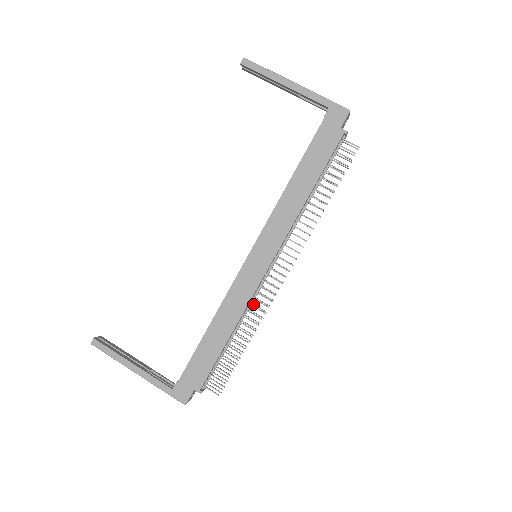
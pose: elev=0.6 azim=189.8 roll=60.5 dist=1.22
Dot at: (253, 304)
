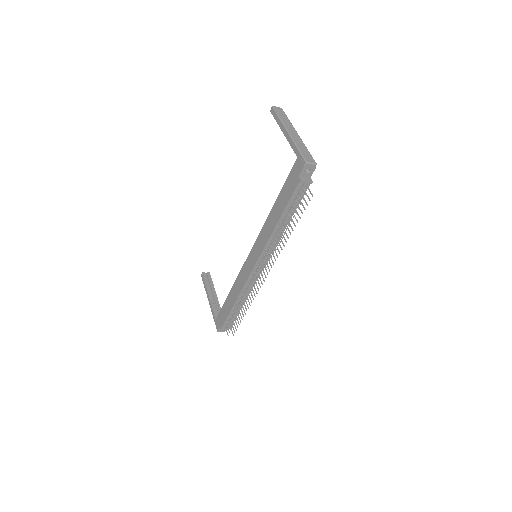
Dot at: occluded
